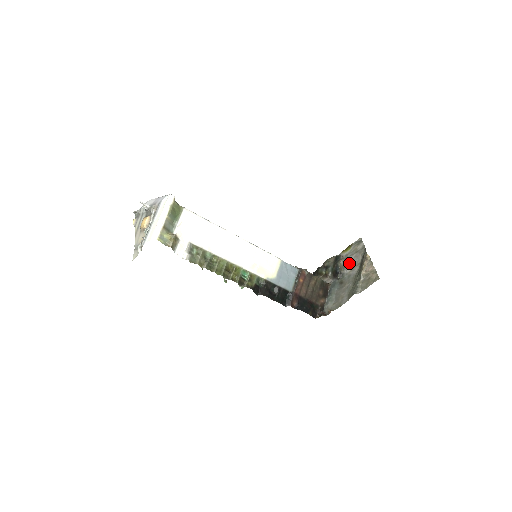
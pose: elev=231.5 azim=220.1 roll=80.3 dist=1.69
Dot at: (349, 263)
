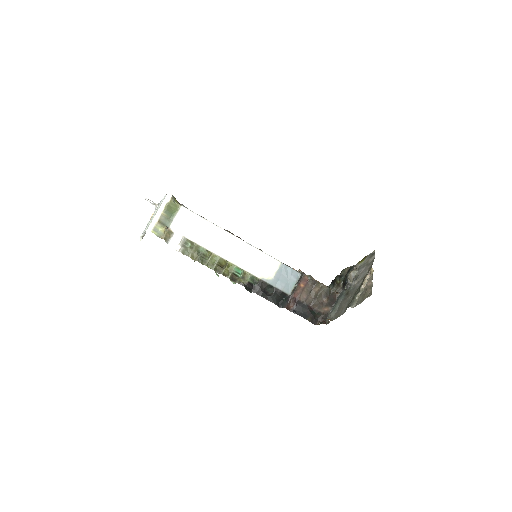
Dot at: (358, 275)
